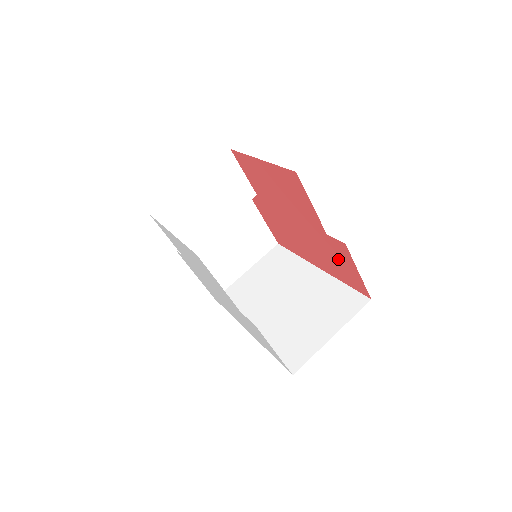
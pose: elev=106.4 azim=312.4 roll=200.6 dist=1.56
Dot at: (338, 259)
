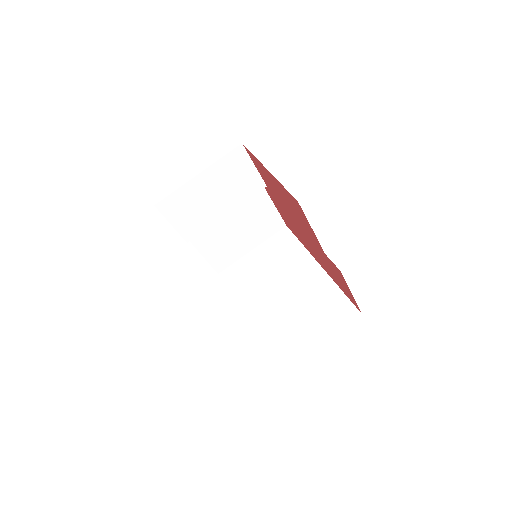
Dot at: (335, 273)
